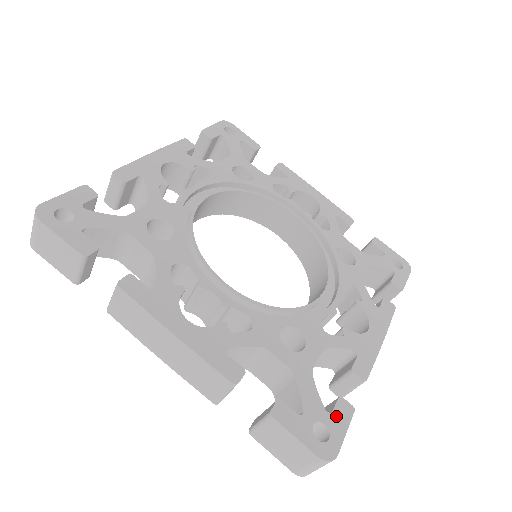
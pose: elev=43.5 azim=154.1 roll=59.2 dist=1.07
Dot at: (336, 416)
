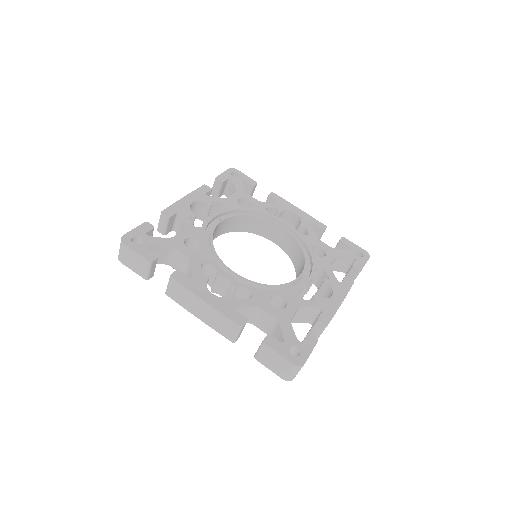
Dot at: (305, 344)
